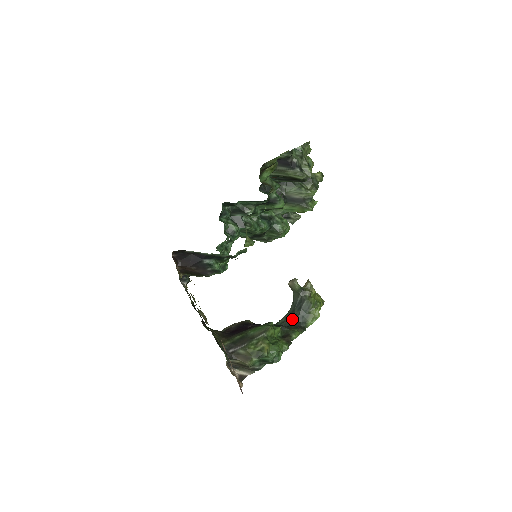
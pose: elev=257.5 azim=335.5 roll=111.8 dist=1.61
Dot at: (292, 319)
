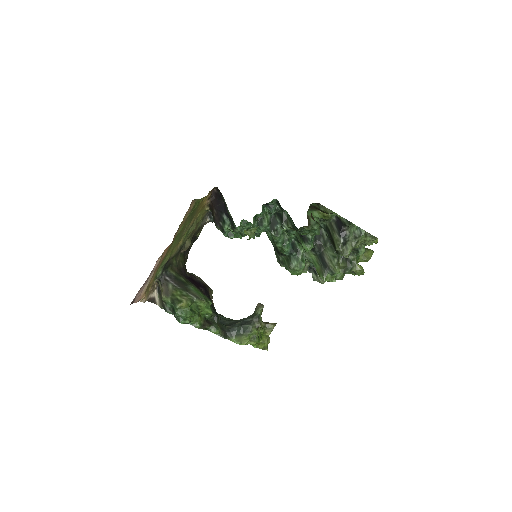
Dot at: (230, 324)
